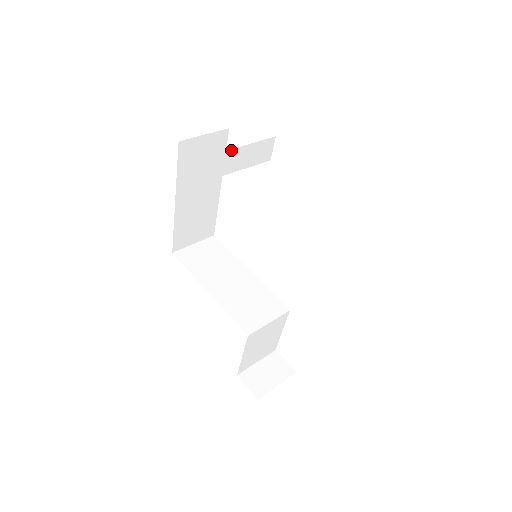
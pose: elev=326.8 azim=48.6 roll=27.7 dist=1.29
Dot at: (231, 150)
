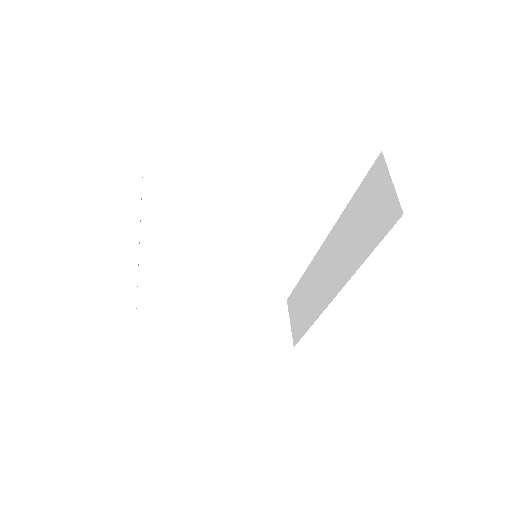
Dot at: occluded
